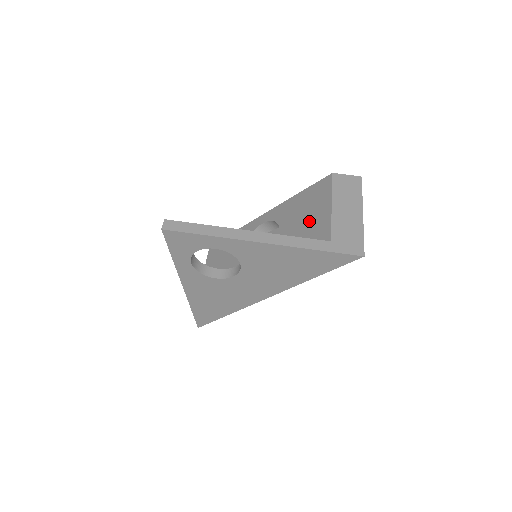
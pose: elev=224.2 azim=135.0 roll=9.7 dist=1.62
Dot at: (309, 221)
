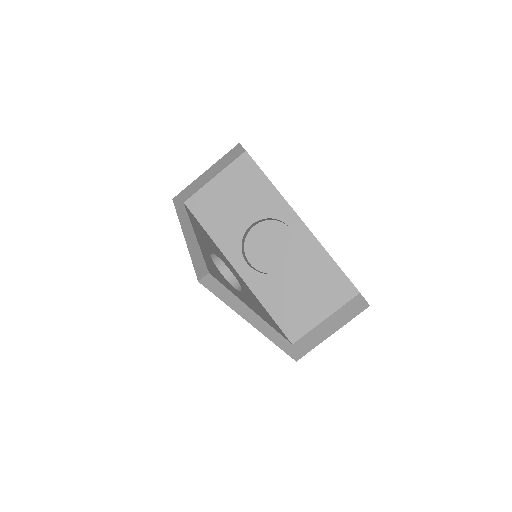
Dot at: (305, 302)
